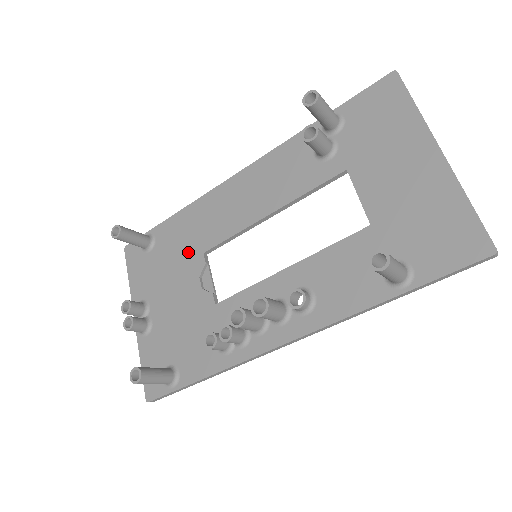
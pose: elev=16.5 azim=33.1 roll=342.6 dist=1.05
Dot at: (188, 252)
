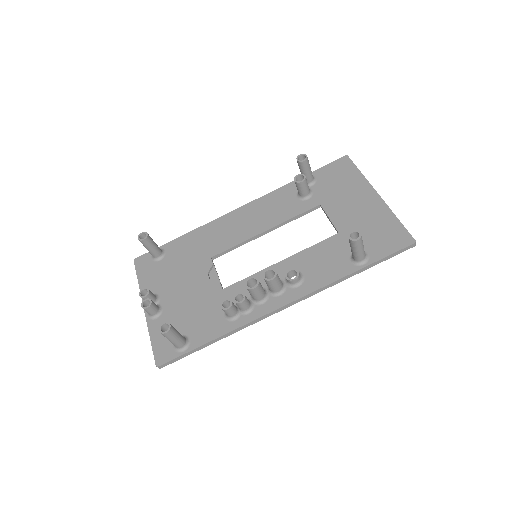
Dot at: (197, 258)
